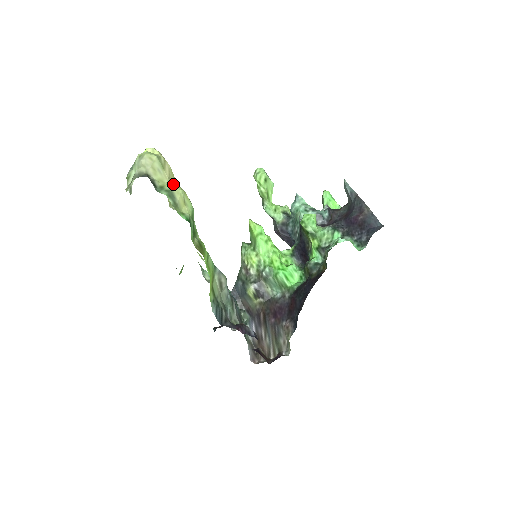
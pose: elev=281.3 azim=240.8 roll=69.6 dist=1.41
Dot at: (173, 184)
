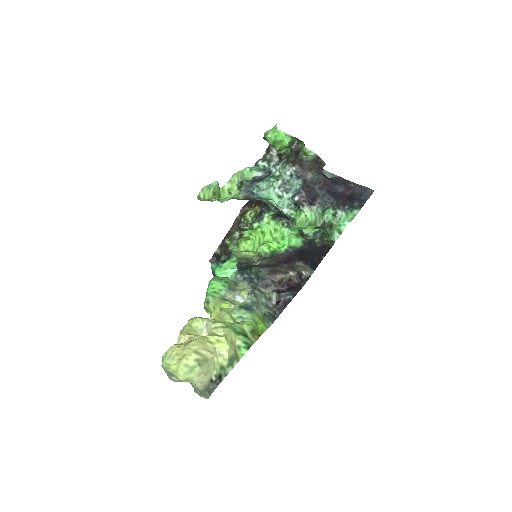
Dot at: (215, 349)
